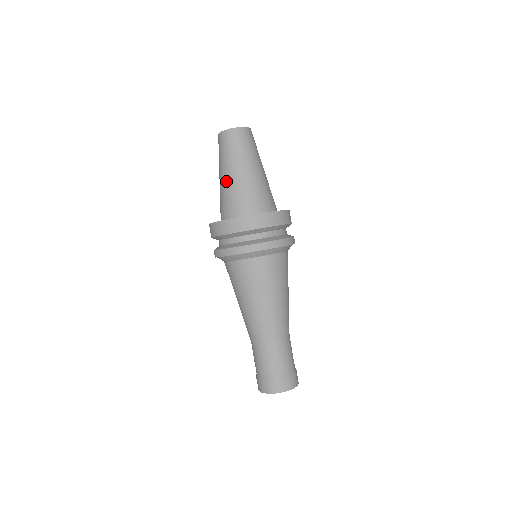
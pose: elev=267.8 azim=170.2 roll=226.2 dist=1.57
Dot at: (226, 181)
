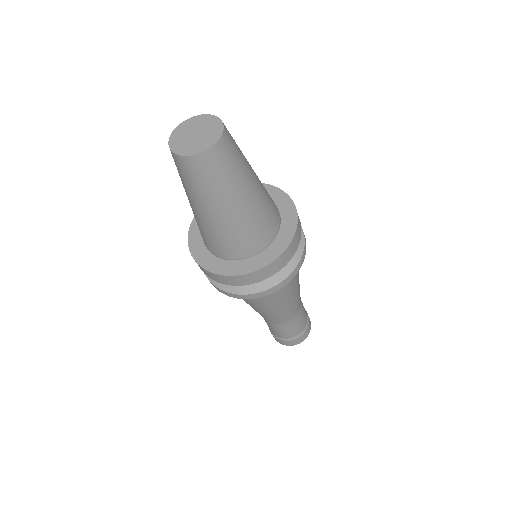
Dot at: (220, 221)
